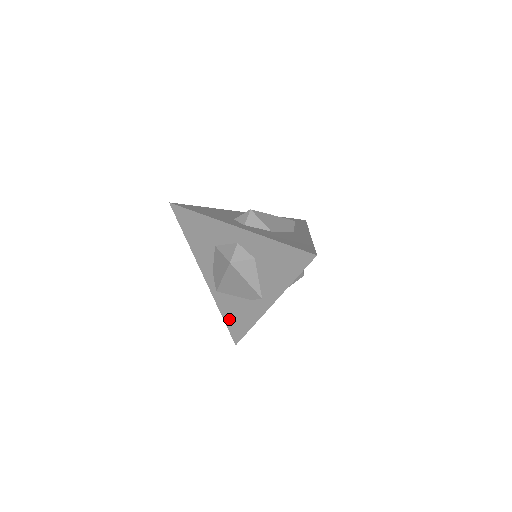
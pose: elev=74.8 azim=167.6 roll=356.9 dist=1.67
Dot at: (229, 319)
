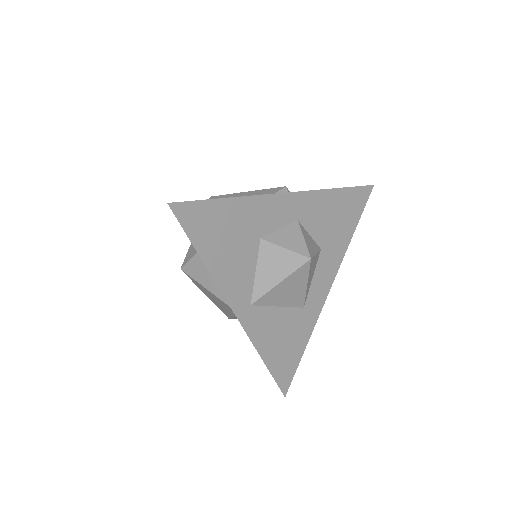
Dot at: occluded
